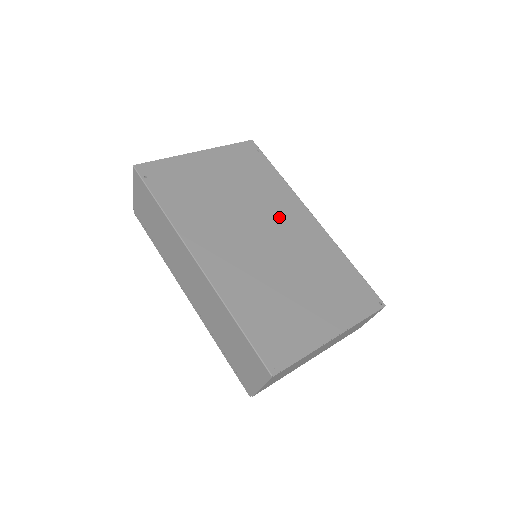
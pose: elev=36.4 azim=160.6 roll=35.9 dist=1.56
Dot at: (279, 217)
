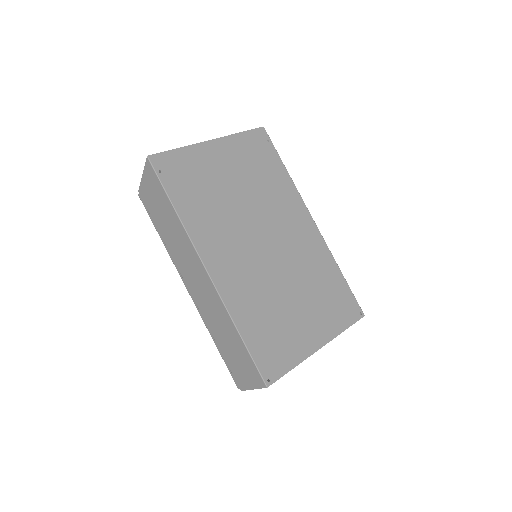
Dot at: (283, 221)
